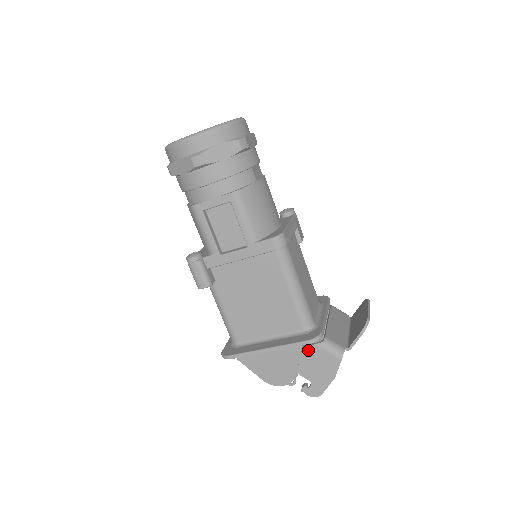
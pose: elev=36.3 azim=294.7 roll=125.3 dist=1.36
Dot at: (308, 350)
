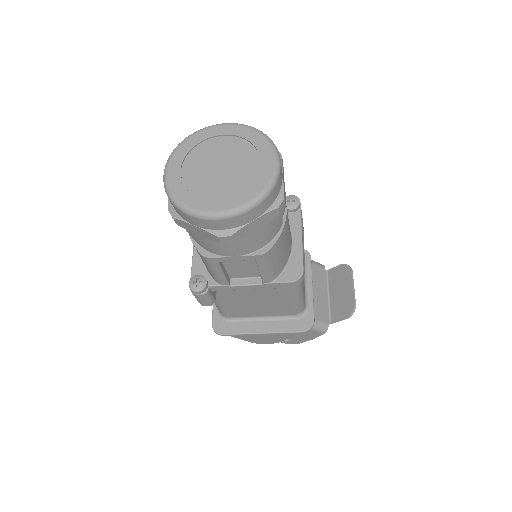
Dot at: occluded
